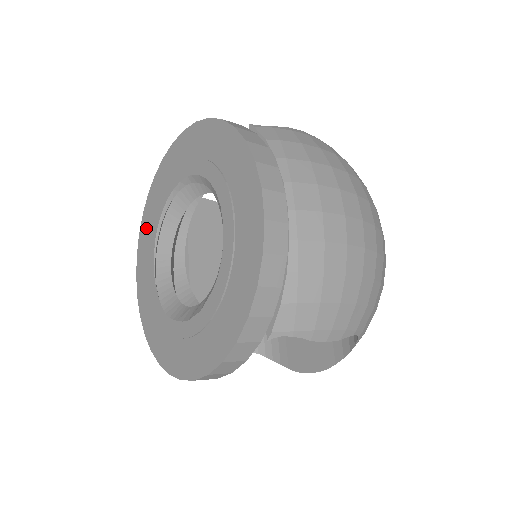
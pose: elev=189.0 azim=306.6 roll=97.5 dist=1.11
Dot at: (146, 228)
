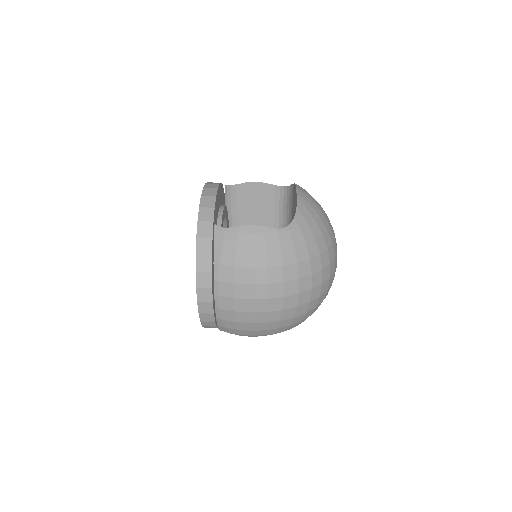
Dot at: occluded
